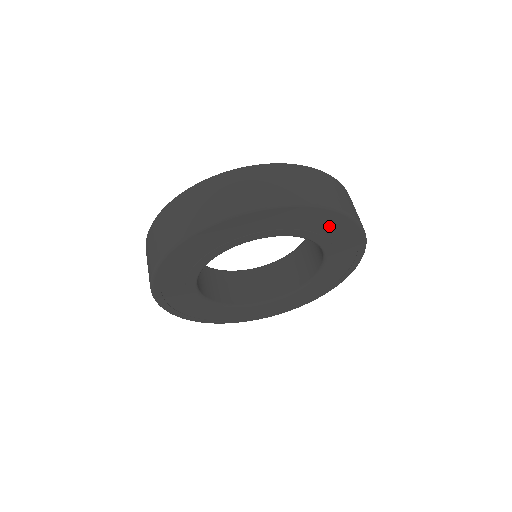
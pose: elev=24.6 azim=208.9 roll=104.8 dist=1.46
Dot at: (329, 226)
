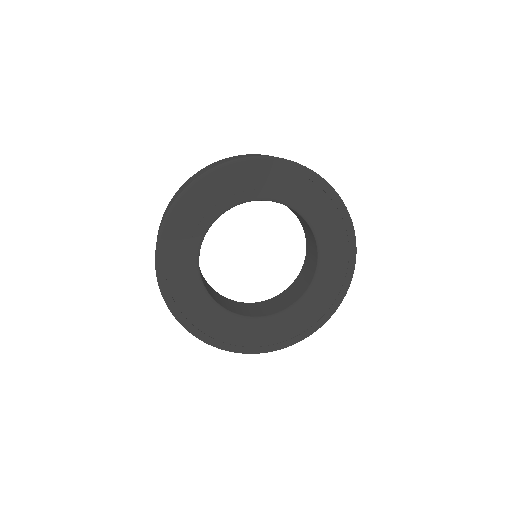
Dot at: (265, 177)
